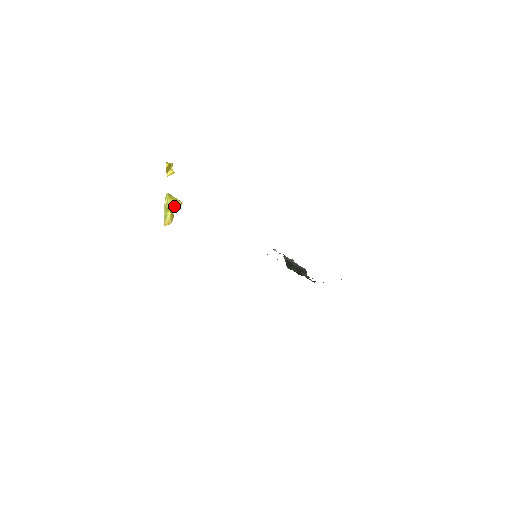
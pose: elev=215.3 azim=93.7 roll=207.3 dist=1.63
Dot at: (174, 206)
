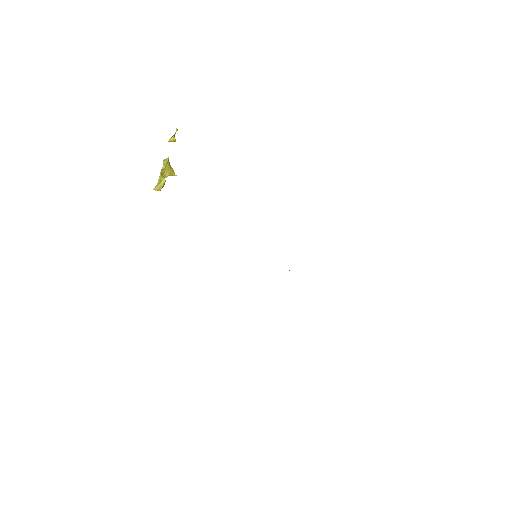
Dot at: (168, 174)
